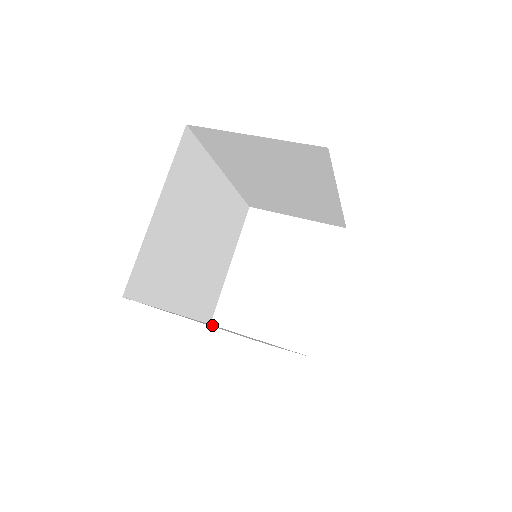
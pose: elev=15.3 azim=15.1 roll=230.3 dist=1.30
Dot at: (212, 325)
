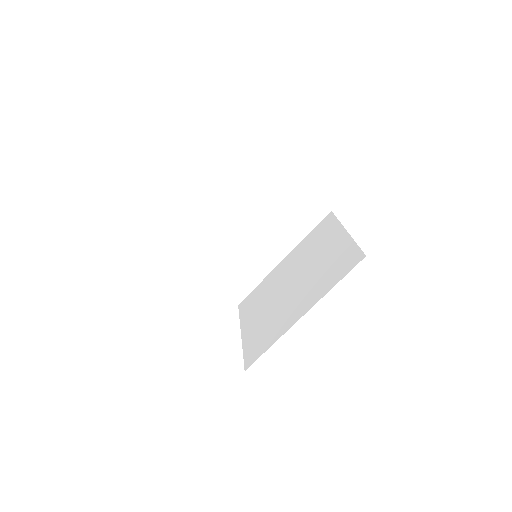
Dot at: occluded
